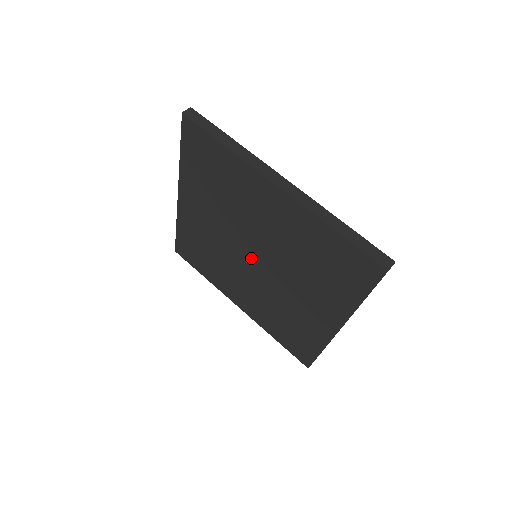
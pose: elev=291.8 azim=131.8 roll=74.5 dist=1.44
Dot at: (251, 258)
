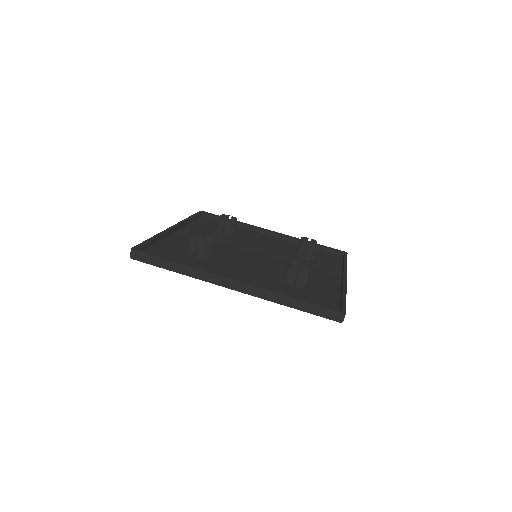
Dot at: occluded
